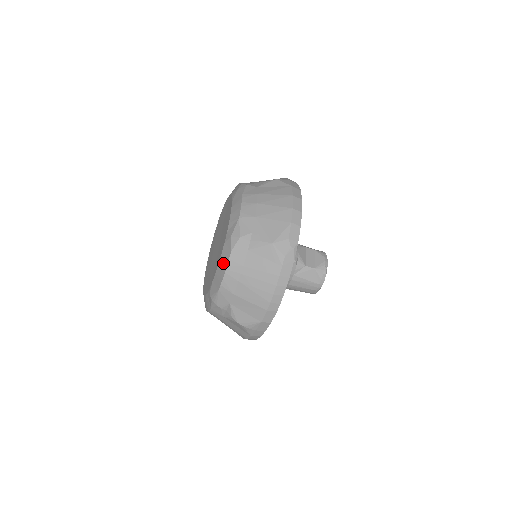
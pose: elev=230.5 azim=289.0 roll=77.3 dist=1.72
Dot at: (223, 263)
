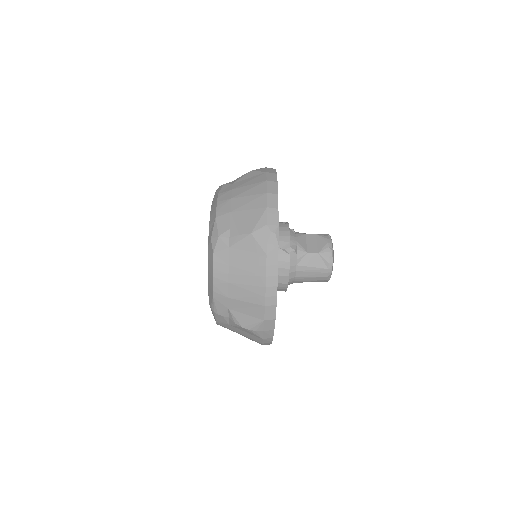
Dot at: (210, 268)
